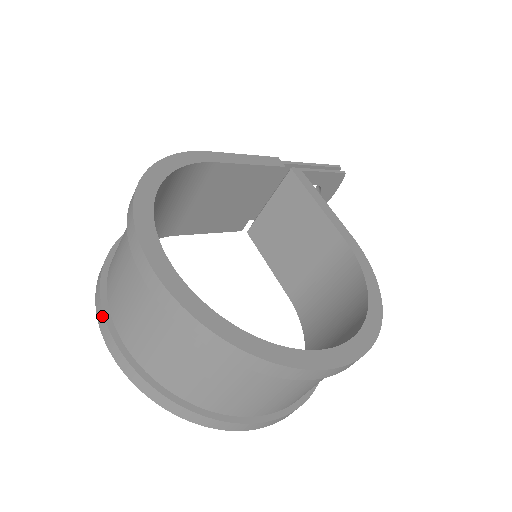
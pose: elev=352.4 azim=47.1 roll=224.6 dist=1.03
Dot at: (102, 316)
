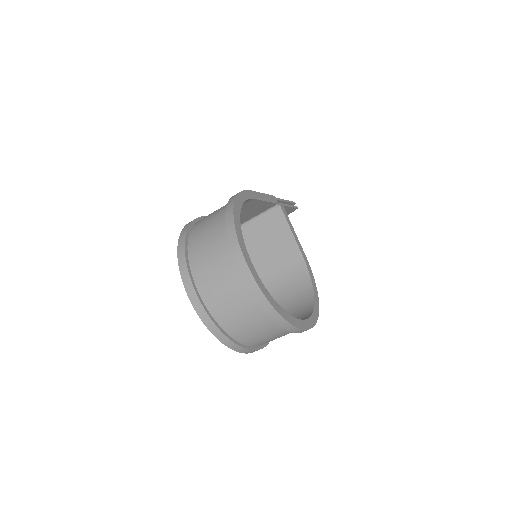
Dot at: (189, 279)
